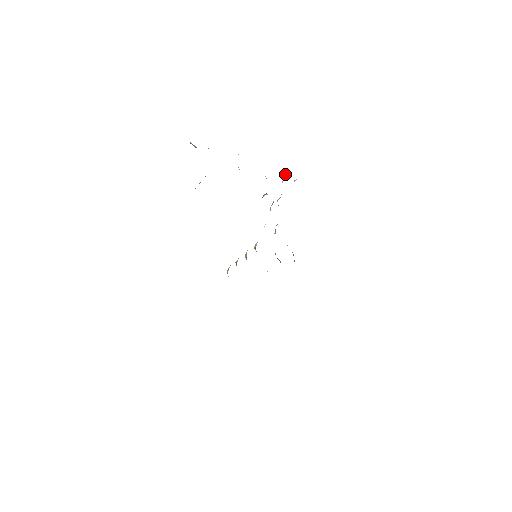
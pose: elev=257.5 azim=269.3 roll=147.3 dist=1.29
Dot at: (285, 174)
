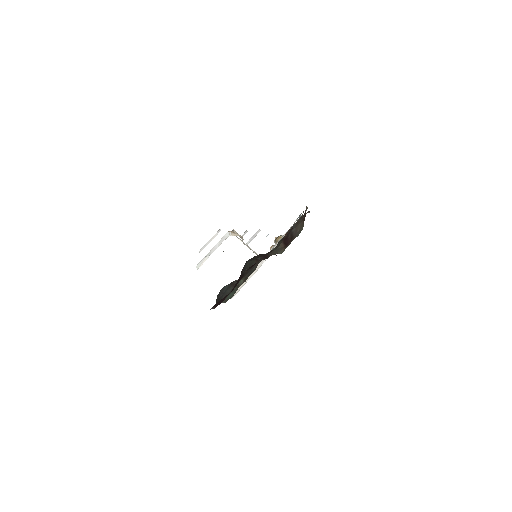
Dot at: occluded
